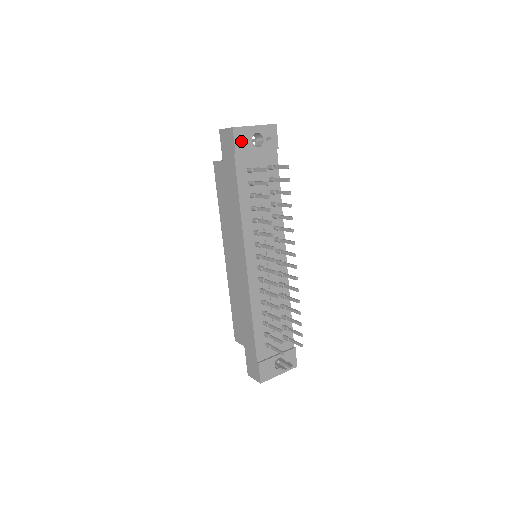
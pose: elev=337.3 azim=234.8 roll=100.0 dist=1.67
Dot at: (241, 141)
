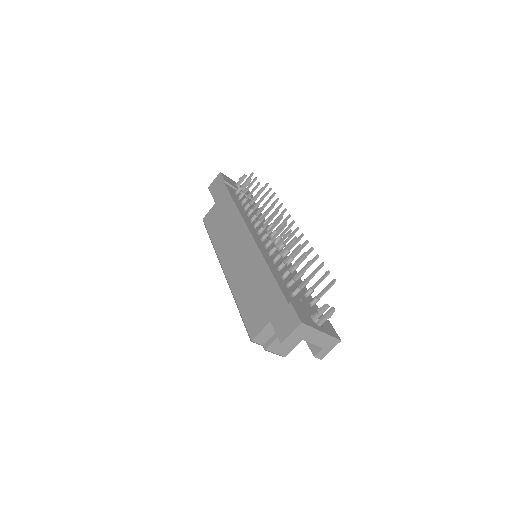
Dot at: (227, 180)
